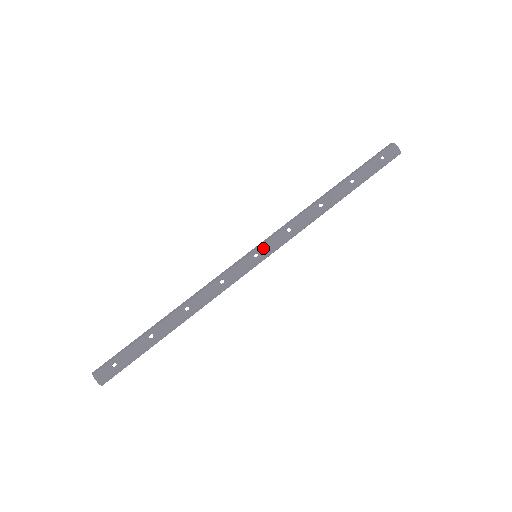
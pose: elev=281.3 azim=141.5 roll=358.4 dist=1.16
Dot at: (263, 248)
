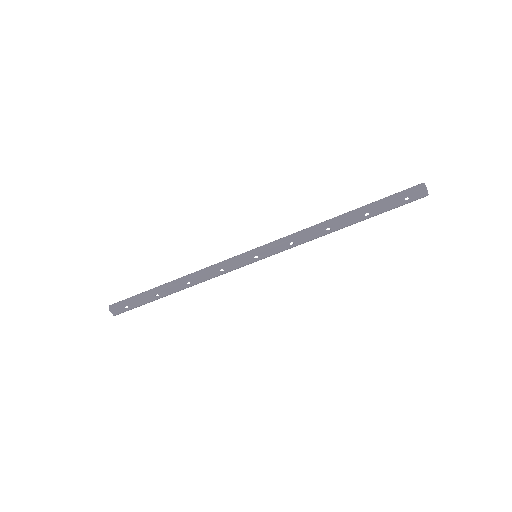
Dot at: (264, 253)
